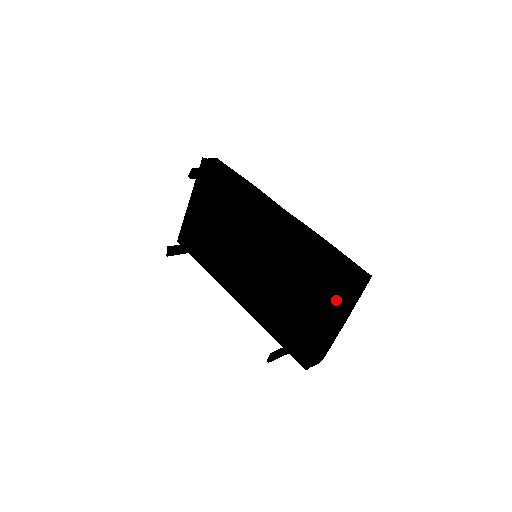
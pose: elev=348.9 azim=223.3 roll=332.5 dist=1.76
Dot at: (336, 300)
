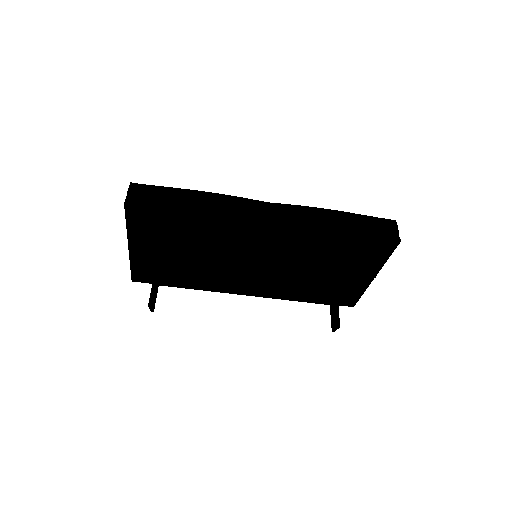
Dot at: (378, 261)
